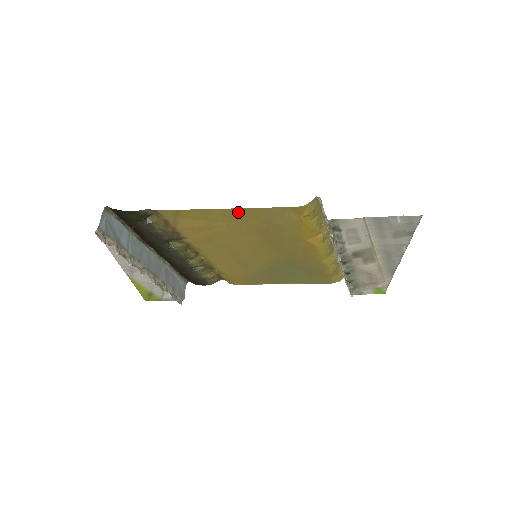
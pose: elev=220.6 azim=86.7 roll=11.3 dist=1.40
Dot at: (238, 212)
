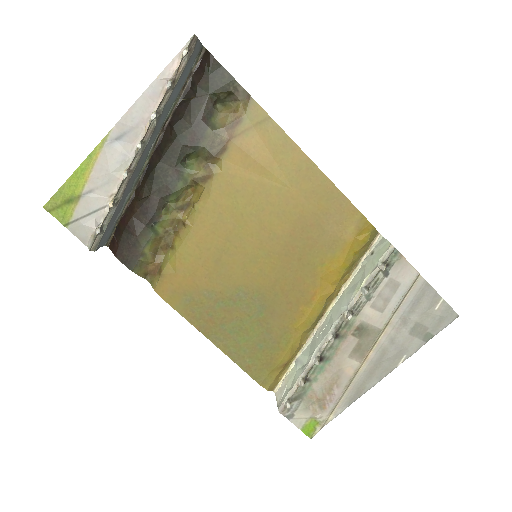
Dot at: (315, 176)
